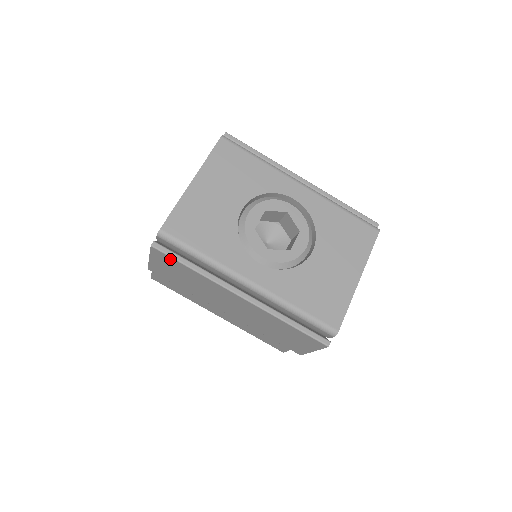
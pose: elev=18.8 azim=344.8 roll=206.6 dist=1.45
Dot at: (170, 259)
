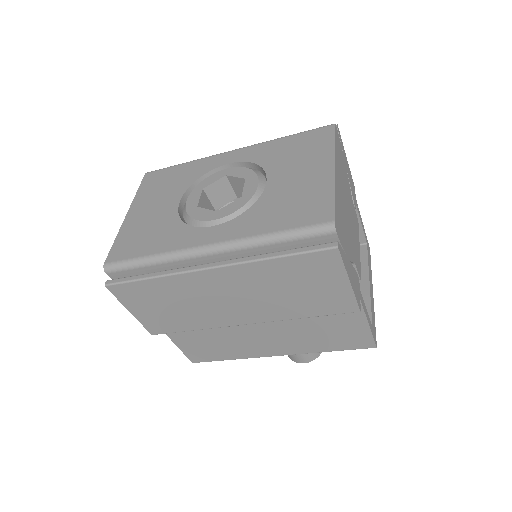
Dot at: (130, 287)
